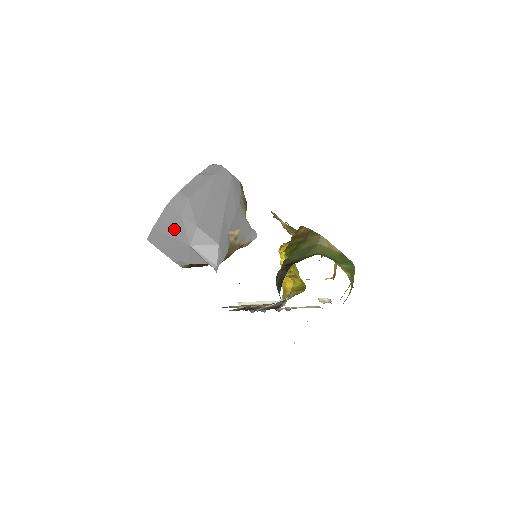
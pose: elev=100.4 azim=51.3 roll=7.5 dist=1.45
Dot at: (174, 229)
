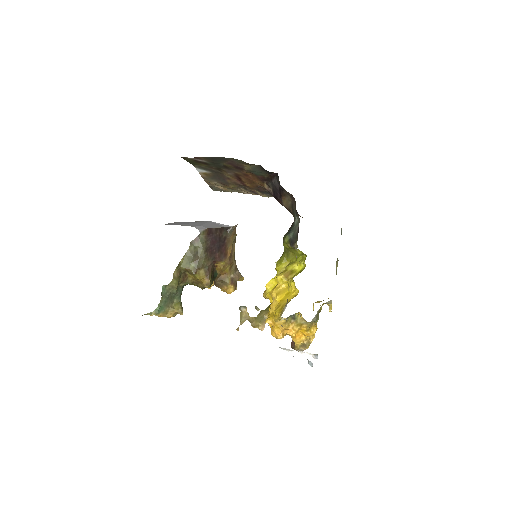
Dot at: occluded
